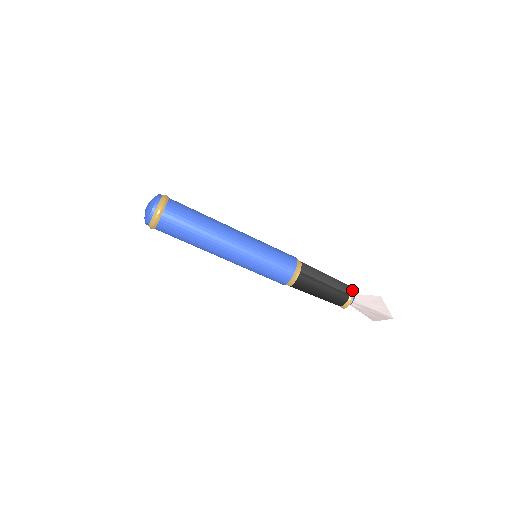
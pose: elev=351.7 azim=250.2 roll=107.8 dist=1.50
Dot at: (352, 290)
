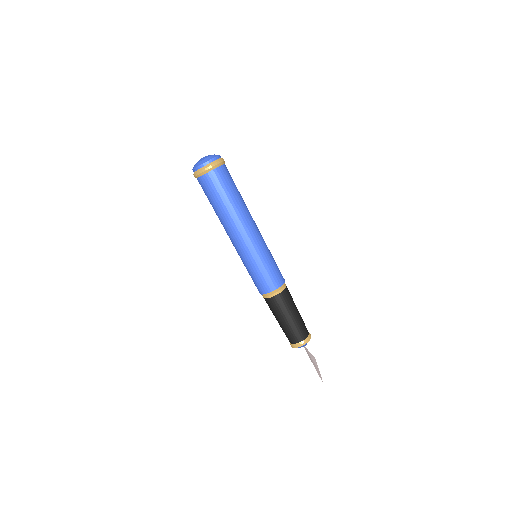
Dot at: occluded
